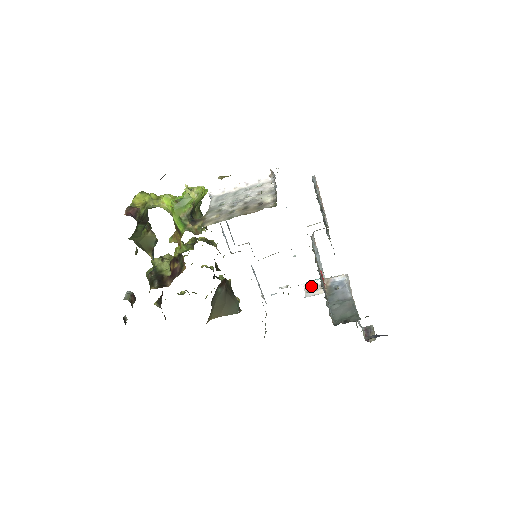
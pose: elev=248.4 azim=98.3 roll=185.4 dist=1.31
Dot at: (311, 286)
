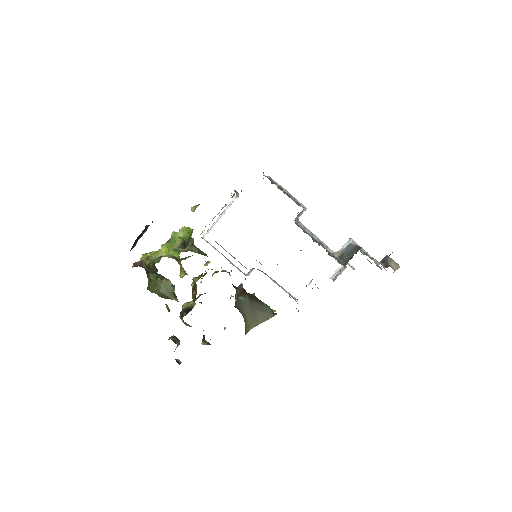
Dot at: (336, 274)
